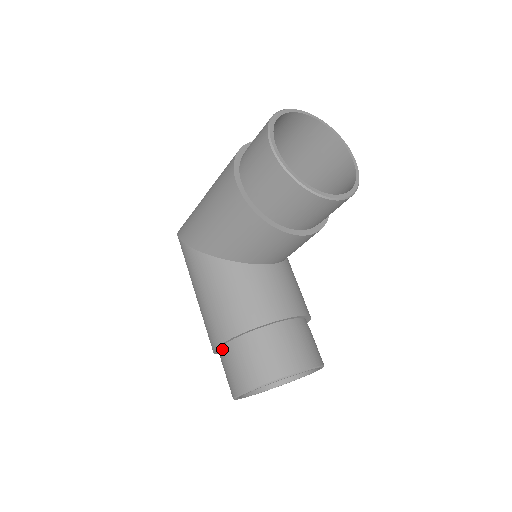
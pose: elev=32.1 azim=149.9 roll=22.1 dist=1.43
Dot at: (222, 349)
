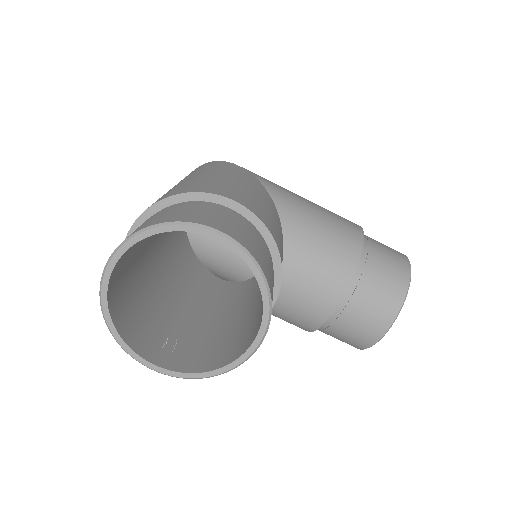
Dot at: occluded
